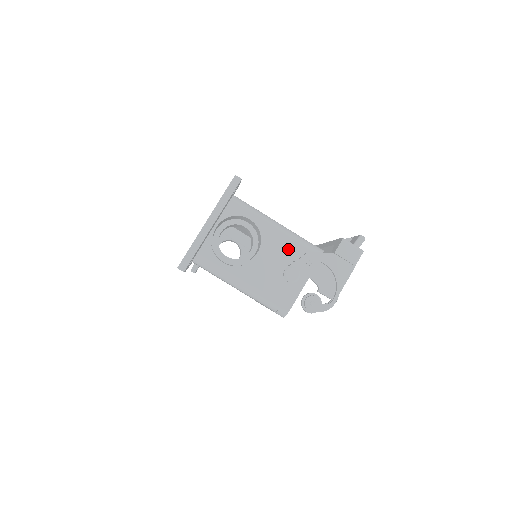
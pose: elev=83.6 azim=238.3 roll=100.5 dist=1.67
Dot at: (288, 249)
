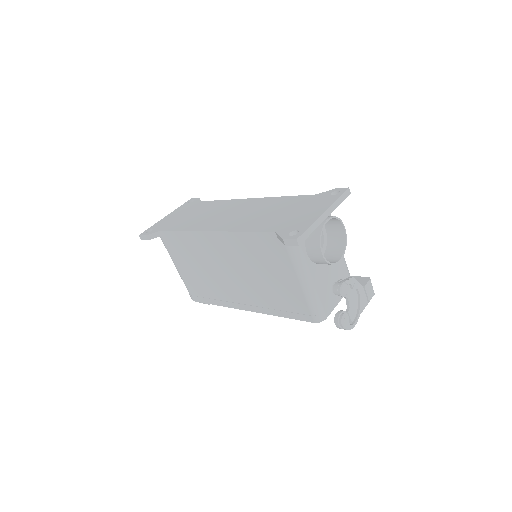
Dot at: (341, 267)
